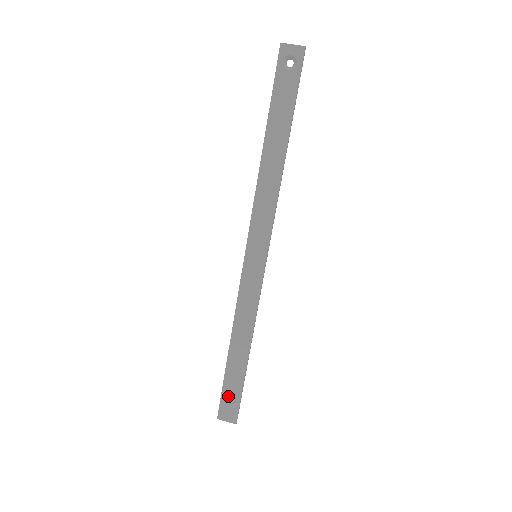
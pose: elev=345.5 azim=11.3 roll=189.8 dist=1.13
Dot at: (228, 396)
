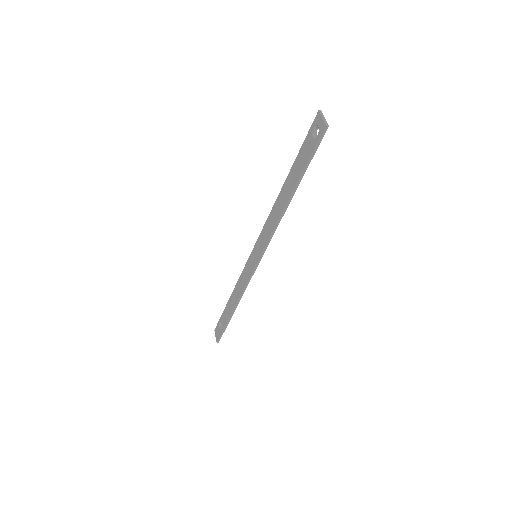
Dot at: occluded
